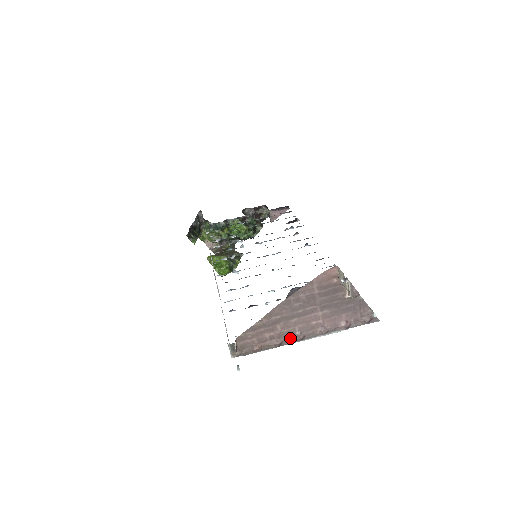
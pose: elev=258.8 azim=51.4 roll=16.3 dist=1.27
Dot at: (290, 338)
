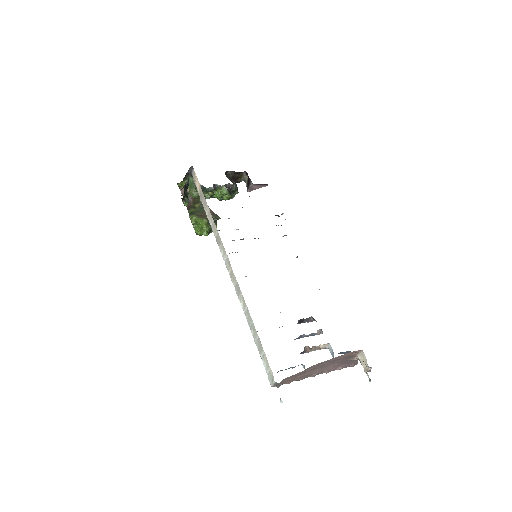
Dot at: (309, 376)
